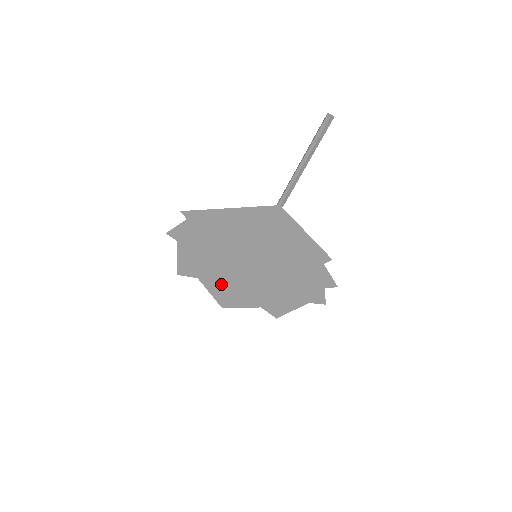
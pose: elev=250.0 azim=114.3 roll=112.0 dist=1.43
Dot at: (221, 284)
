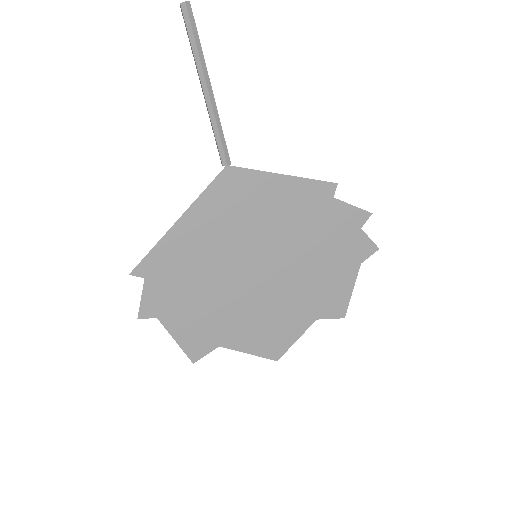
Dot at: (250, 330)
